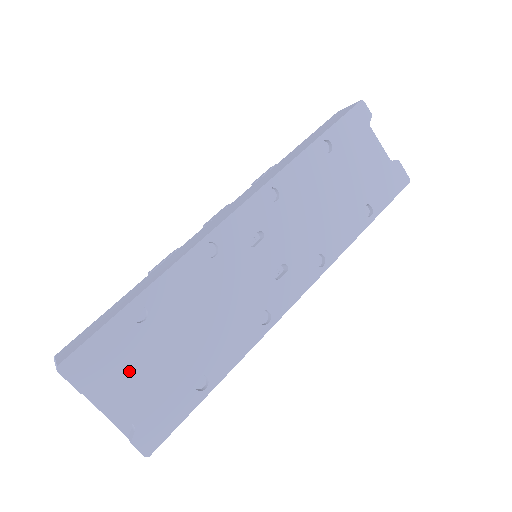
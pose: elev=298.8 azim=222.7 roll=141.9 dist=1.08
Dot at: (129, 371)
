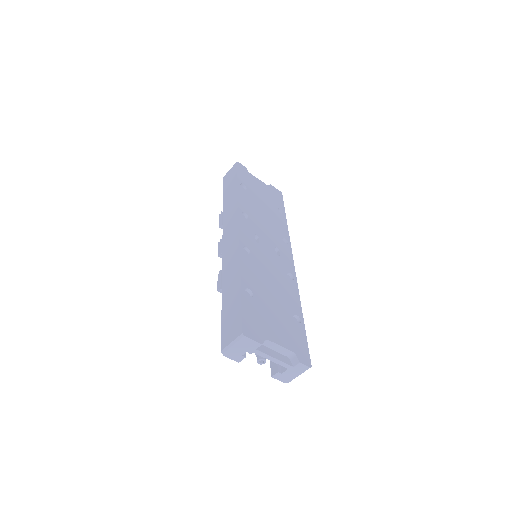
Dot at: (269, 324)
